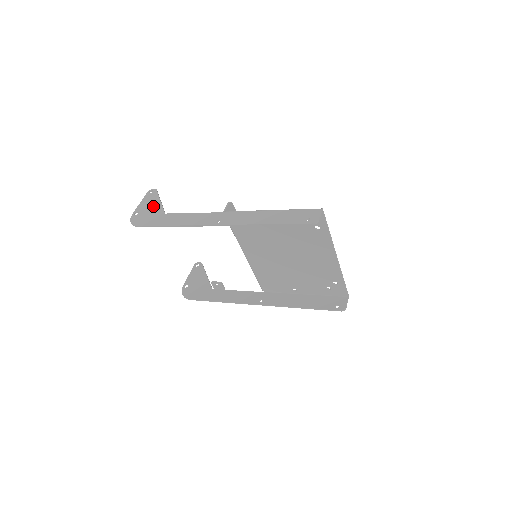
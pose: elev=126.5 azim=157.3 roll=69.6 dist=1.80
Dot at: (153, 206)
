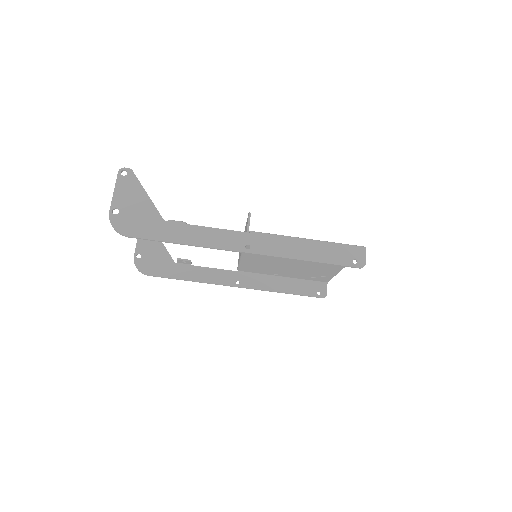
Dot at: (139, 203)
